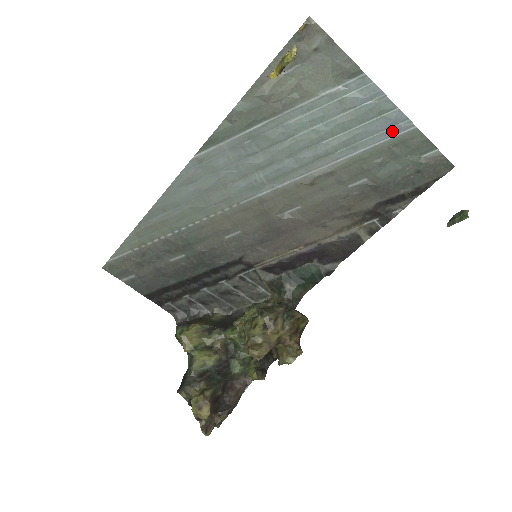
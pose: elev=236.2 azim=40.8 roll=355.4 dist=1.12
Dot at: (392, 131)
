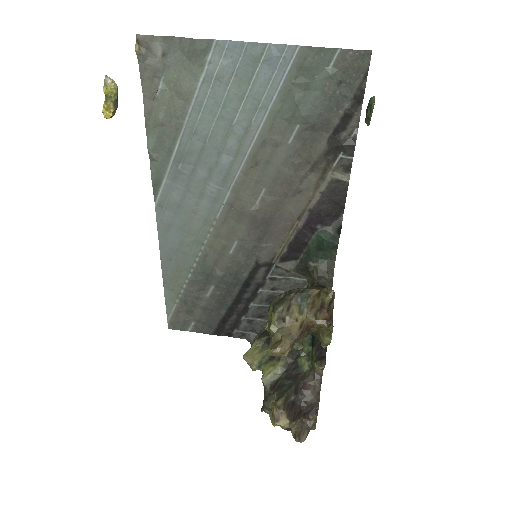
Dot at: (282, 67)
